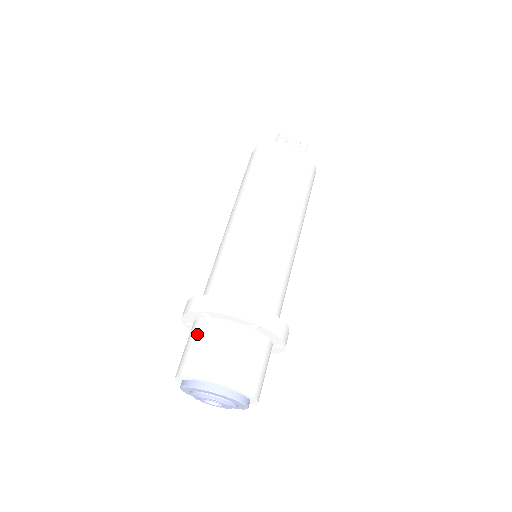
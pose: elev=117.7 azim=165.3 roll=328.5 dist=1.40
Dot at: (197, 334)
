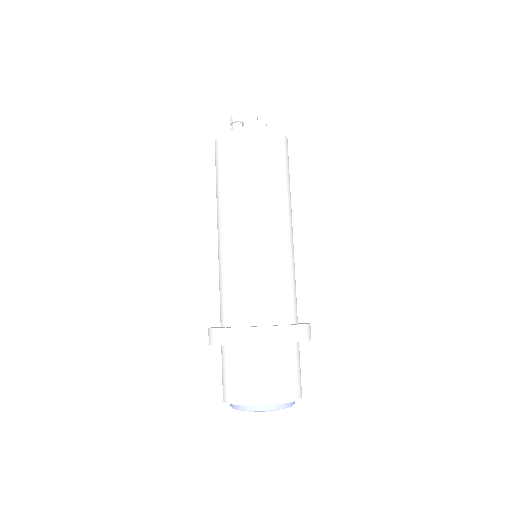
Dot at: (226, 362)
